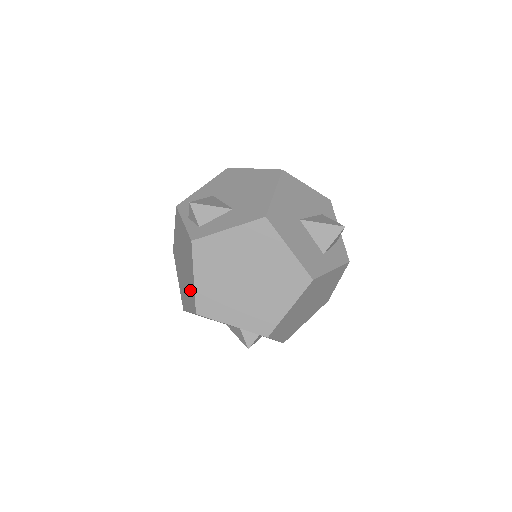
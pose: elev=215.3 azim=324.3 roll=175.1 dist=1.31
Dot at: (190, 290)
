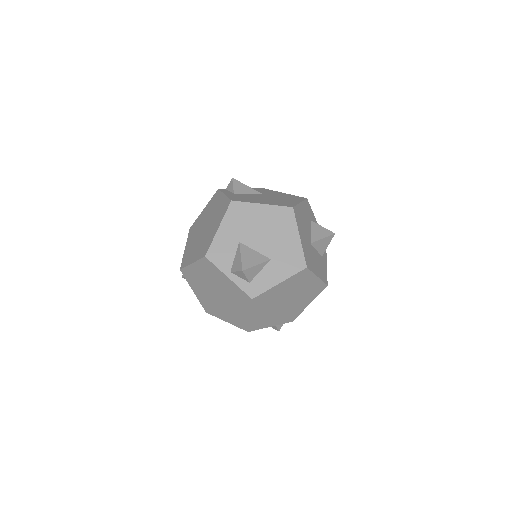
Dot at: (236, 316)
